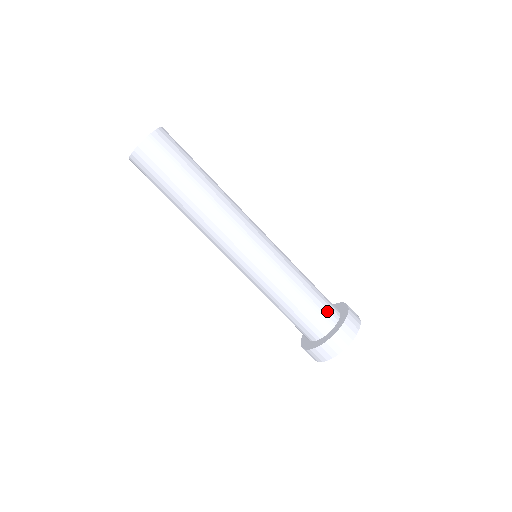
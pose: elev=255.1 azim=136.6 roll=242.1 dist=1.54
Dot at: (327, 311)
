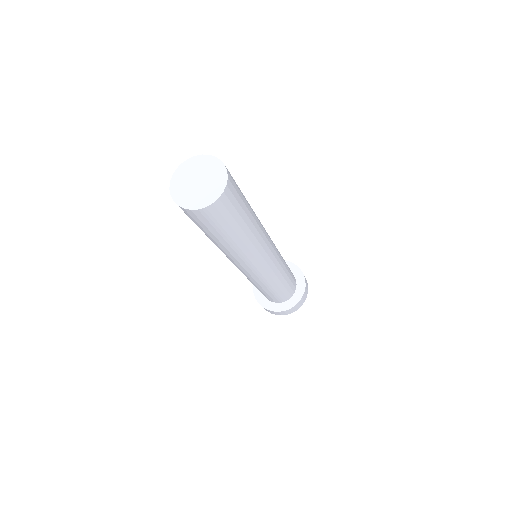
Dot at: (284, 297)
